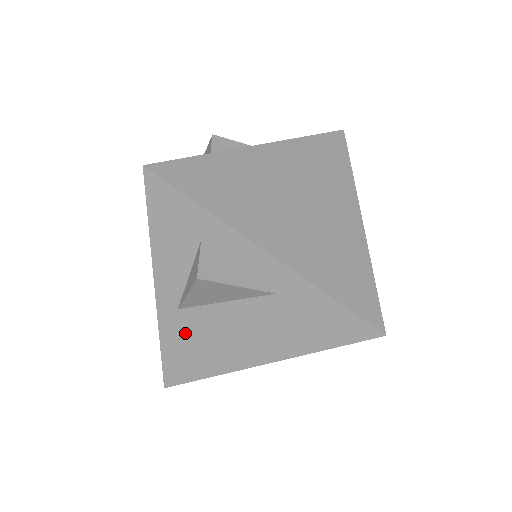
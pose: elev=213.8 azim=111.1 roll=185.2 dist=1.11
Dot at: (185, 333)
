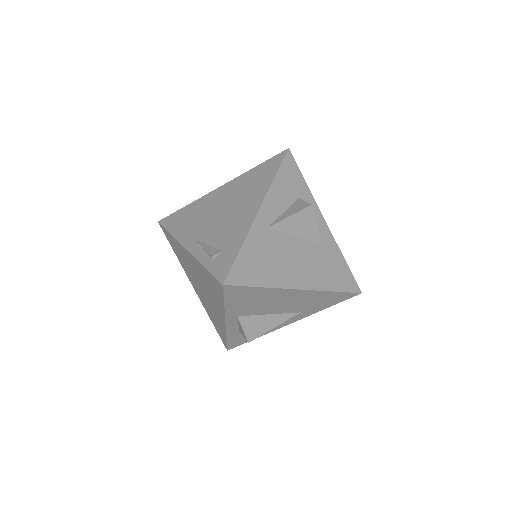
Dot at: (264, 246)
